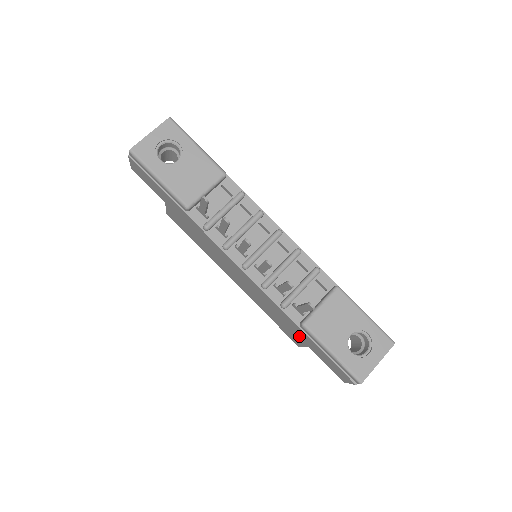
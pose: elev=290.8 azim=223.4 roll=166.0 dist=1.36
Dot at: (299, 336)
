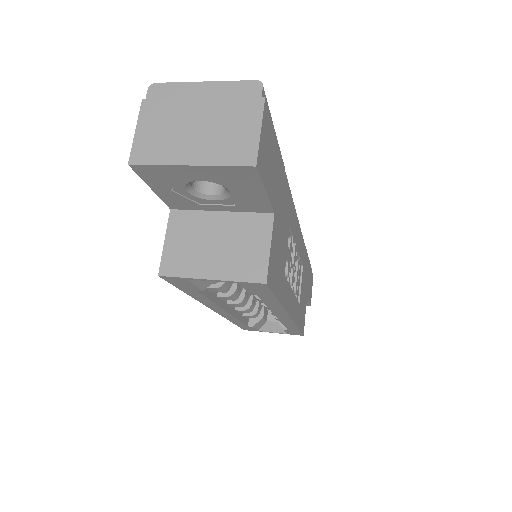
Dot at: occluded
